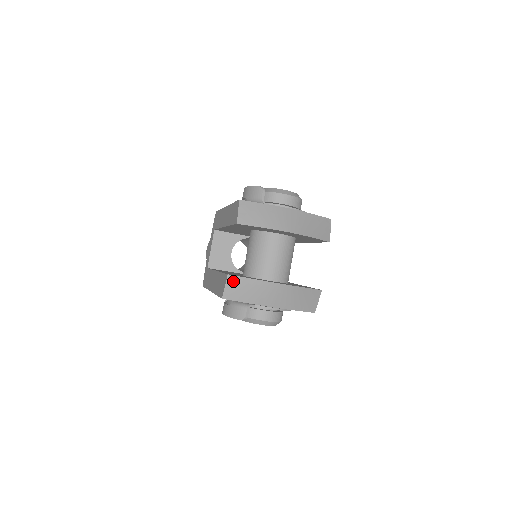
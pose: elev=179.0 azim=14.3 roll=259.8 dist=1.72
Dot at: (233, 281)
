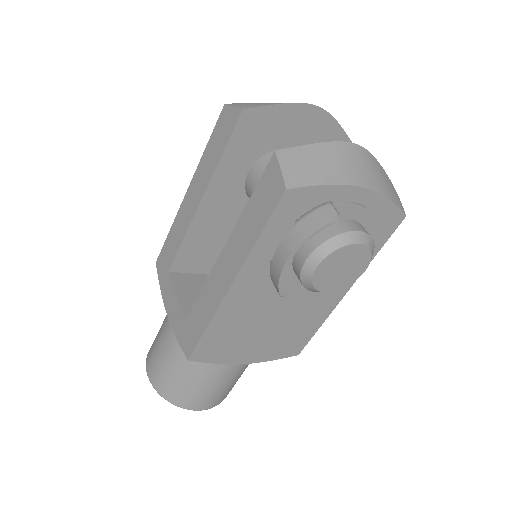
Dot at: (288, 157)
